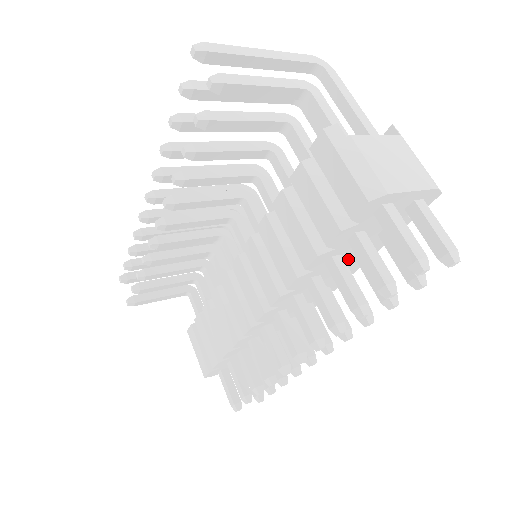
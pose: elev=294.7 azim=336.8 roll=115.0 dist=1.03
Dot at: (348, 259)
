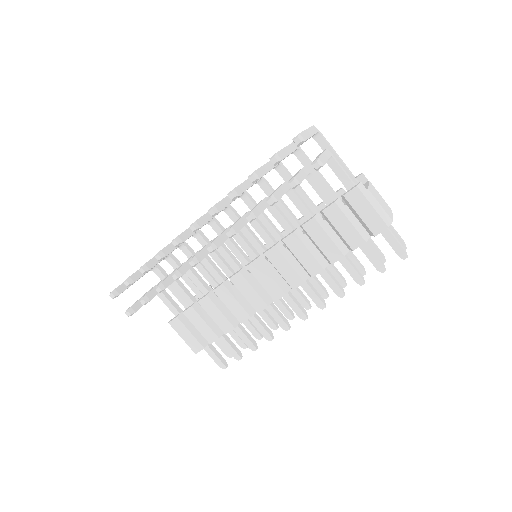
Dot at: occluded
